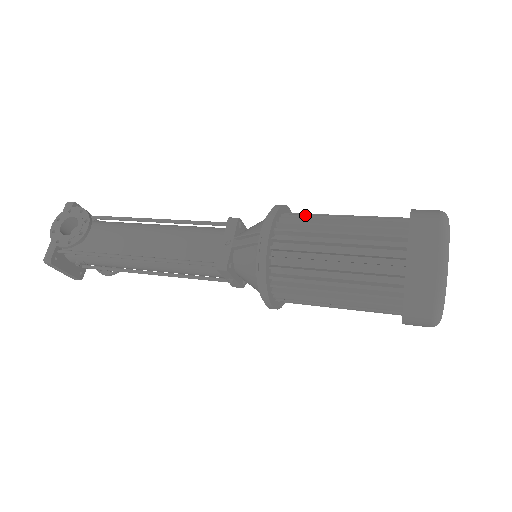
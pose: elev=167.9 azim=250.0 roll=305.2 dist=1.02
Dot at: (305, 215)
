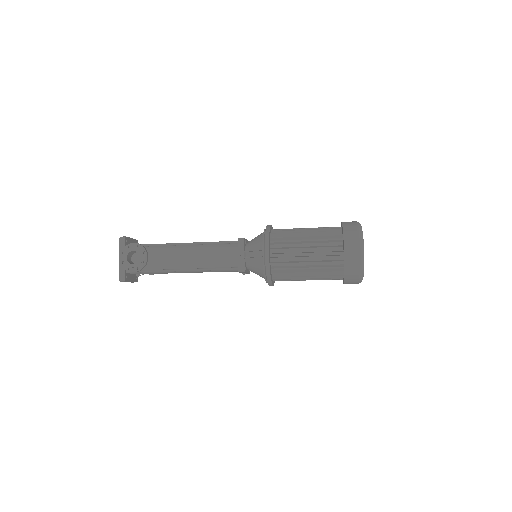
Dot at: (284, 234)
